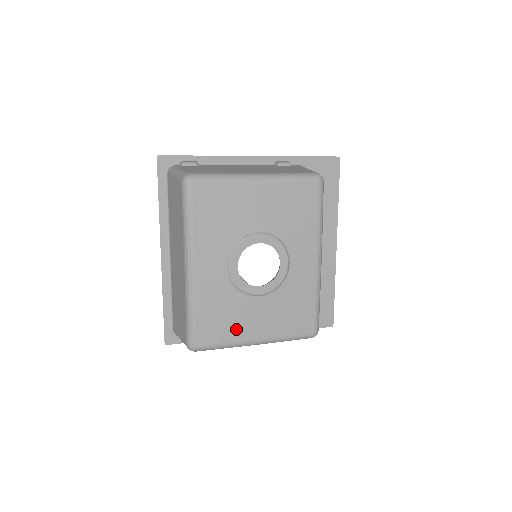
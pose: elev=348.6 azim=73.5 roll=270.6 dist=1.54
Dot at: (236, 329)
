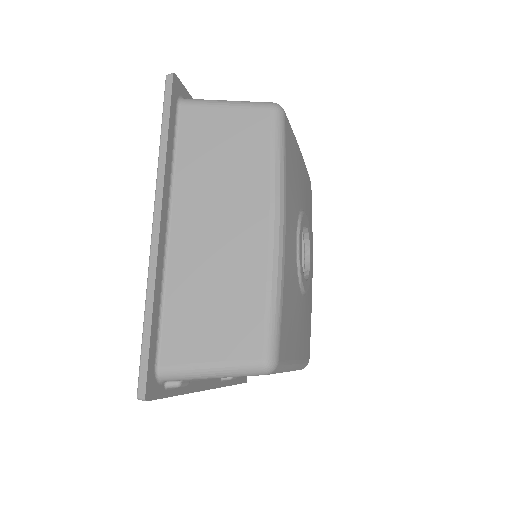
Dot at: (294, 339)
